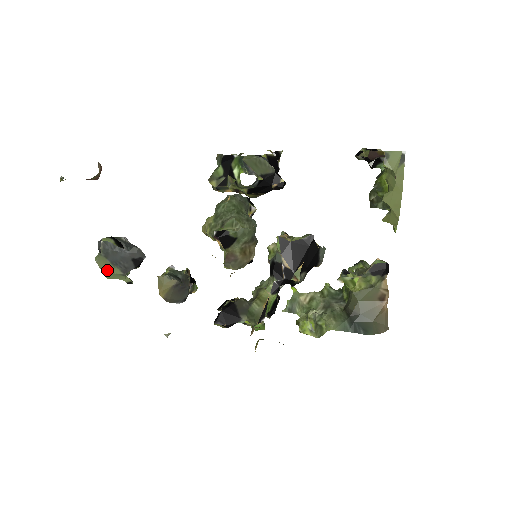
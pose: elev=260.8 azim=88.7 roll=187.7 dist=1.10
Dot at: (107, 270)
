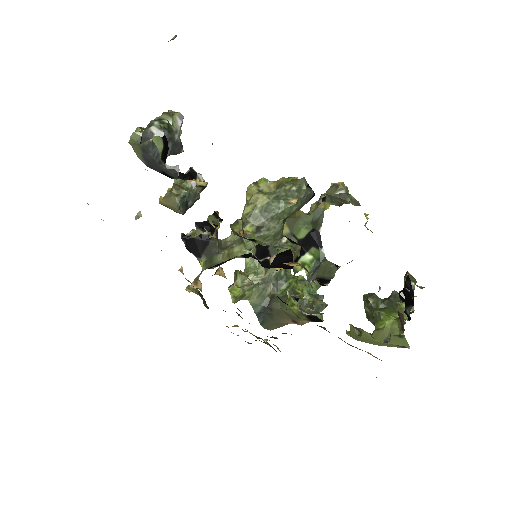
Dot at: (134, 150)
